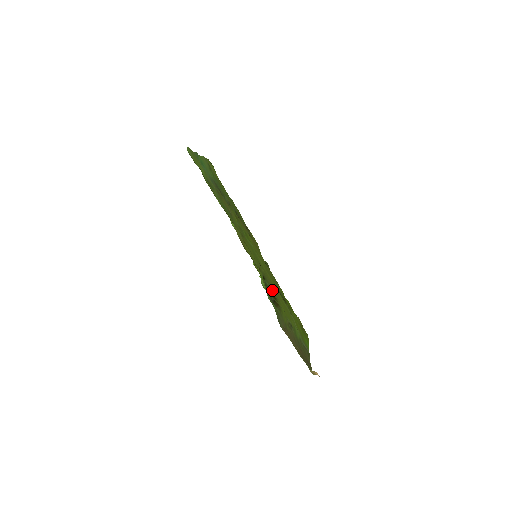
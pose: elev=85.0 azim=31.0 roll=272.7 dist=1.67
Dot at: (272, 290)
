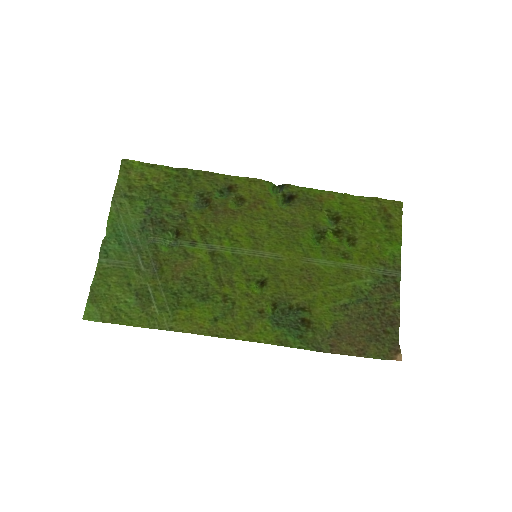
Dot at: (294, 303)
